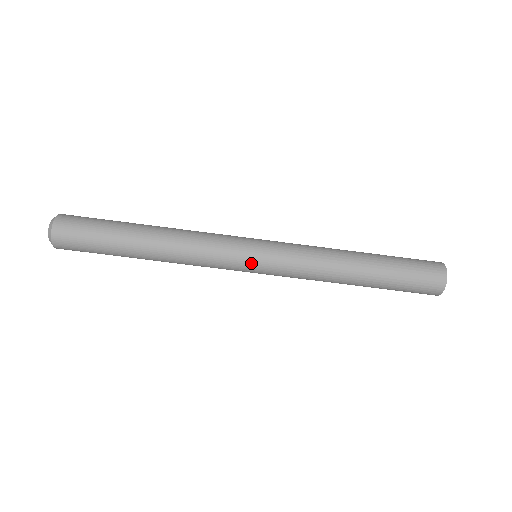
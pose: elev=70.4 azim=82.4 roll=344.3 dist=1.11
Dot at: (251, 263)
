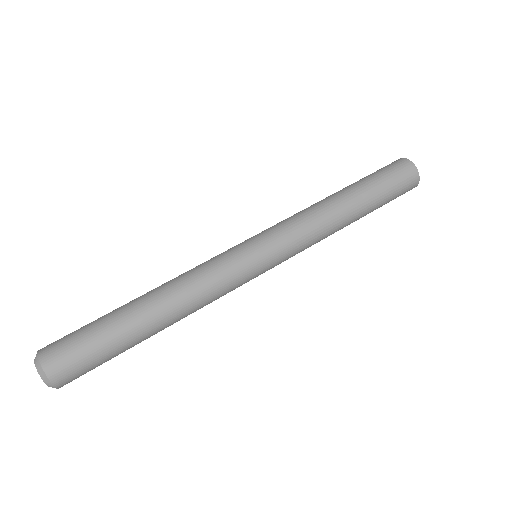
Dot at: (245, 242)
